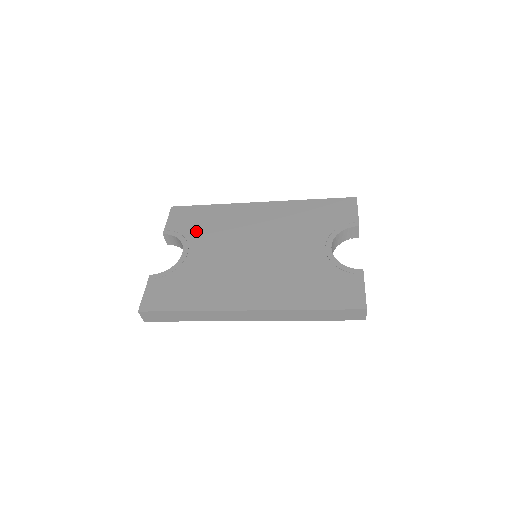
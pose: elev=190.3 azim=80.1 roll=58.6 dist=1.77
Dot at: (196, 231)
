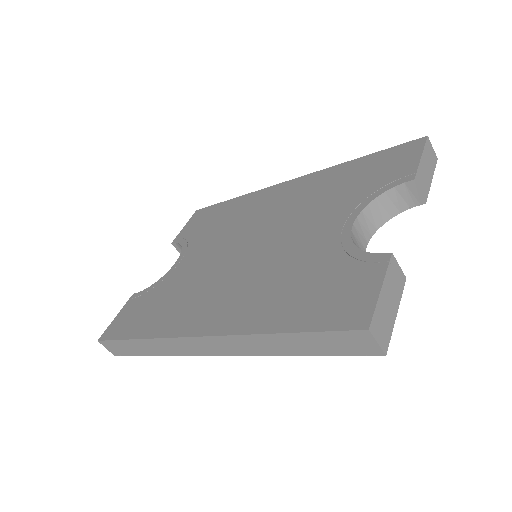
Dot at: (202, 233)
